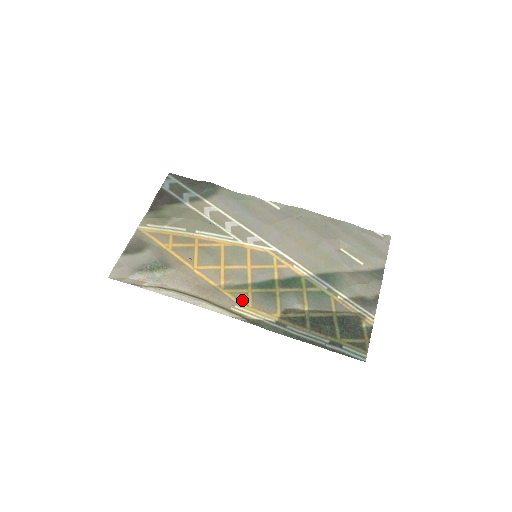
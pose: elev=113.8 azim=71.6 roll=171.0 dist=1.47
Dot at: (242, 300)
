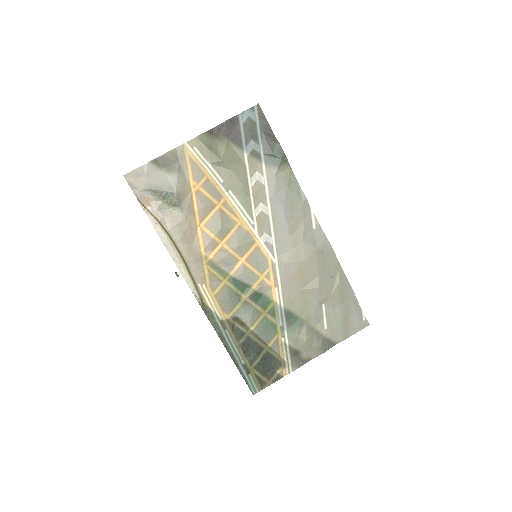
Dot at: (213, 284)
